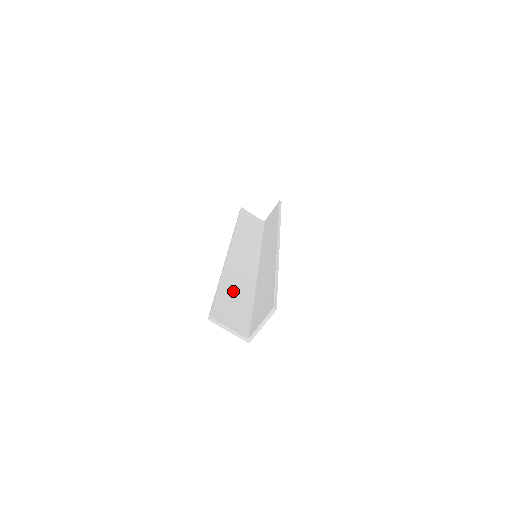
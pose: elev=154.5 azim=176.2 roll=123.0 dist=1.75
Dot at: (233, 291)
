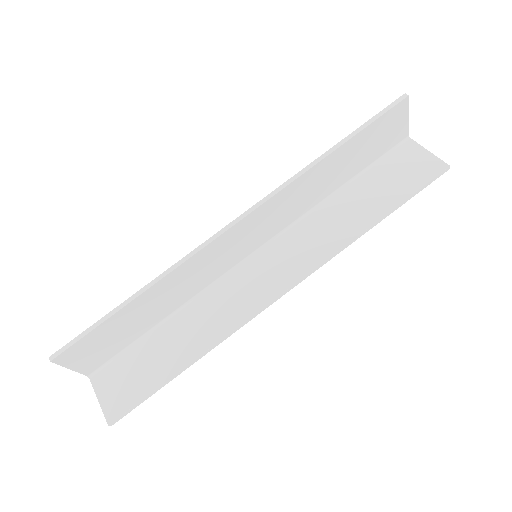
Dot at: (142, 312)
